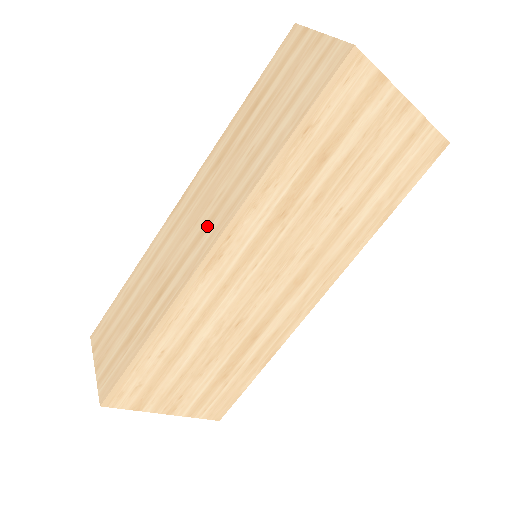
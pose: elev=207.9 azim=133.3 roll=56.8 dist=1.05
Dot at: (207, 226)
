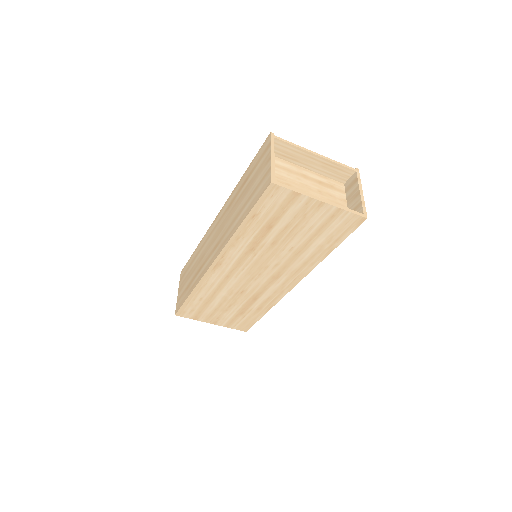
Dot at: (217, 245)
